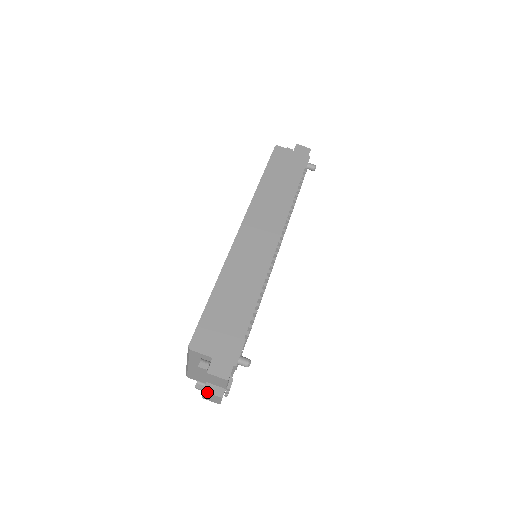
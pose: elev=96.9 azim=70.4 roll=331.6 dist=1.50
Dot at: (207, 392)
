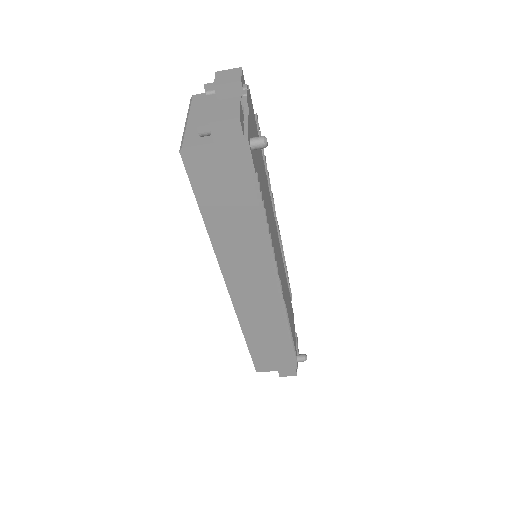
Dot at: occluded
